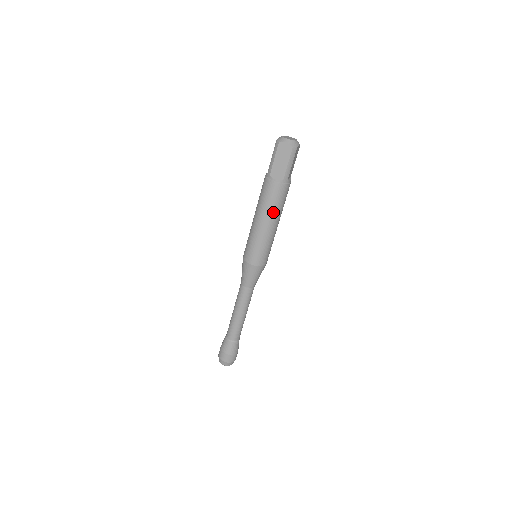
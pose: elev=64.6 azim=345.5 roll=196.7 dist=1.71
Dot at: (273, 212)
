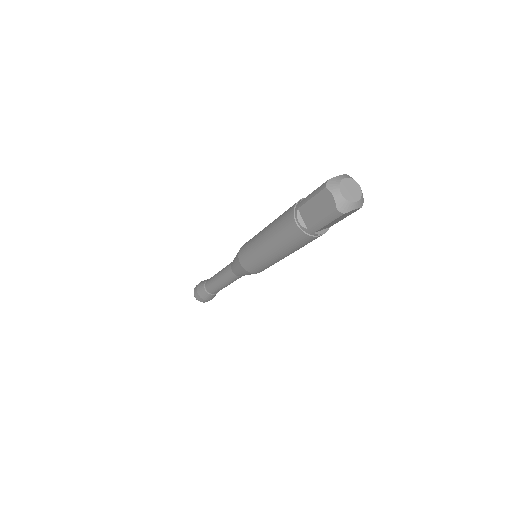
Dot at: occluded
